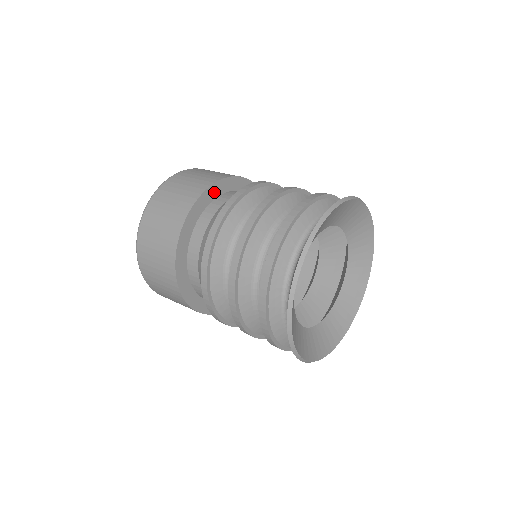
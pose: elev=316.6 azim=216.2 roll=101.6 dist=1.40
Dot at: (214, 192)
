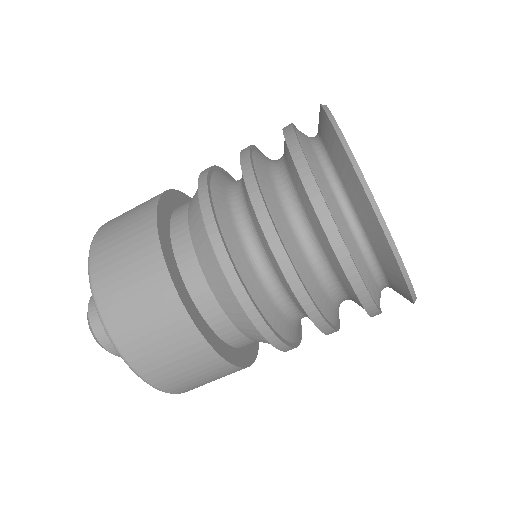
Dot at: (173, 200)
